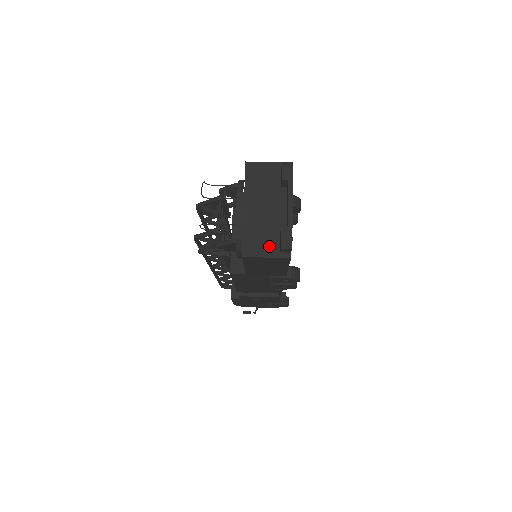
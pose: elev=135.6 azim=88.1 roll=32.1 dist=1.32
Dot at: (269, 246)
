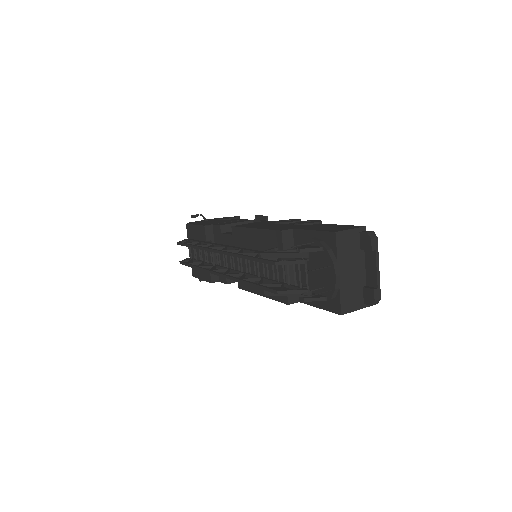
Dot at: (357, 301)
